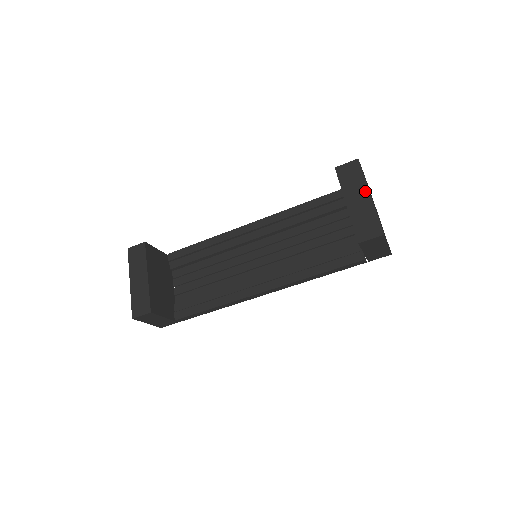
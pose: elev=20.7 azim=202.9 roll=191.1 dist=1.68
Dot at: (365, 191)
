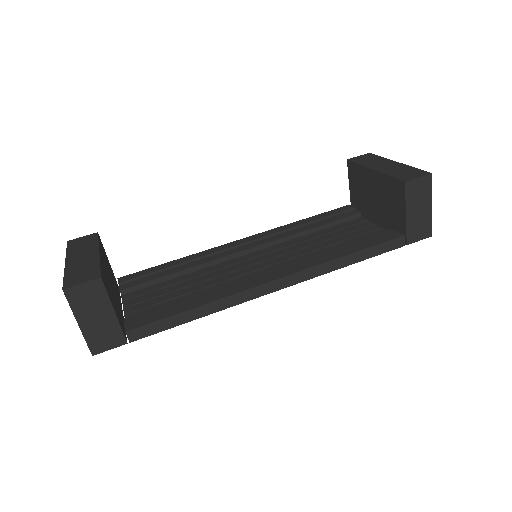
Dot at: (390, 161)
